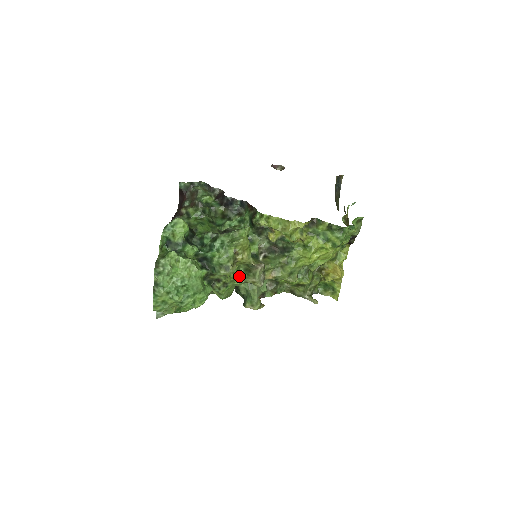
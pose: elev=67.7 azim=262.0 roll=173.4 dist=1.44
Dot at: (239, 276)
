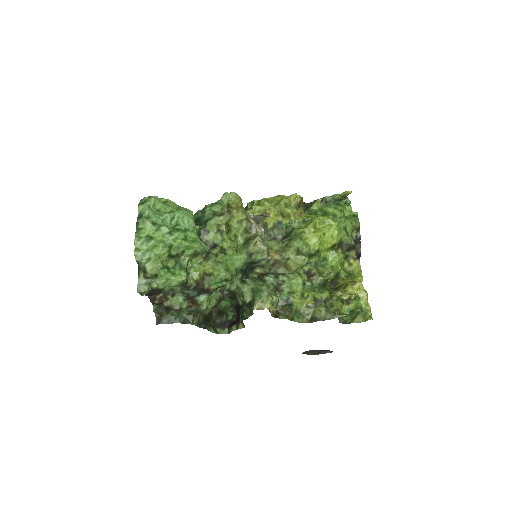
Dot at: (238, 250)
